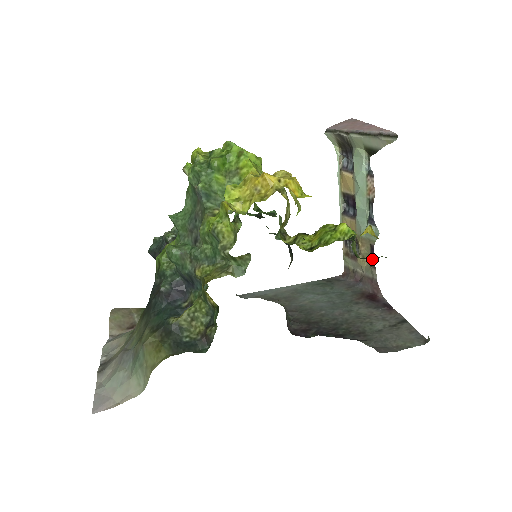
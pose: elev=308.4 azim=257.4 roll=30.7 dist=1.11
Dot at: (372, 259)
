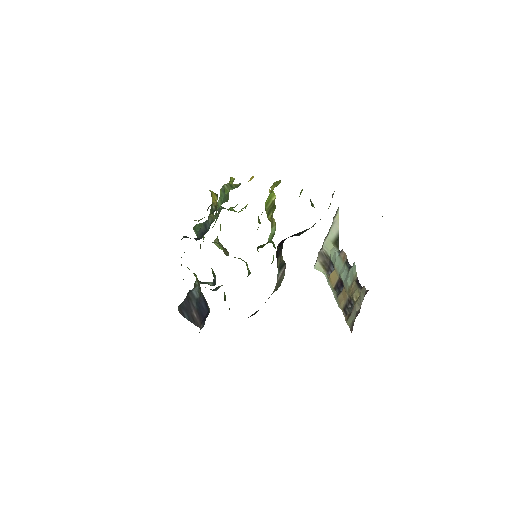
Dot at: (360, 287)
